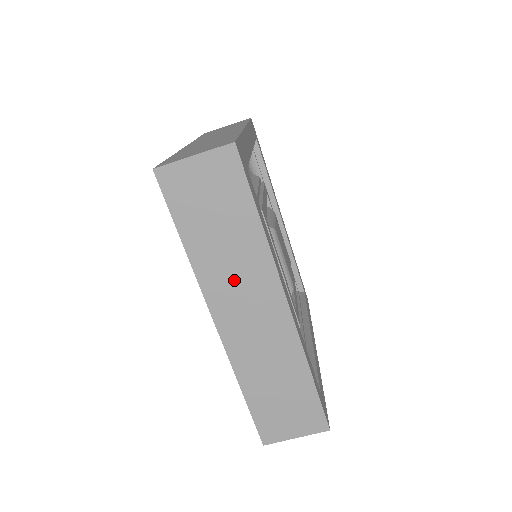
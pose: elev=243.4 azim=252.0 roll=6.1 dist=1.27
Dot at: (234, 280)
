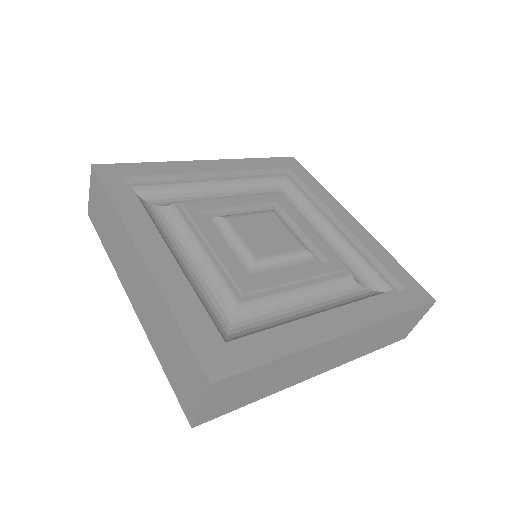
Dot at: (122, 257)
